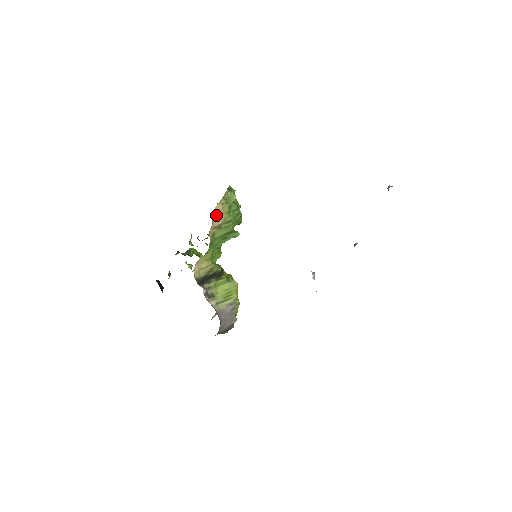
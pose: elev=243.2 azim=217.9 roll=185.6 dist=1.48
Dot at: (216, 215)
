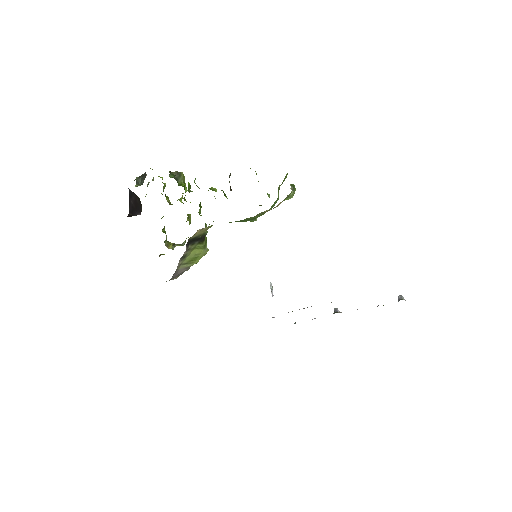
Dot at: occluded
